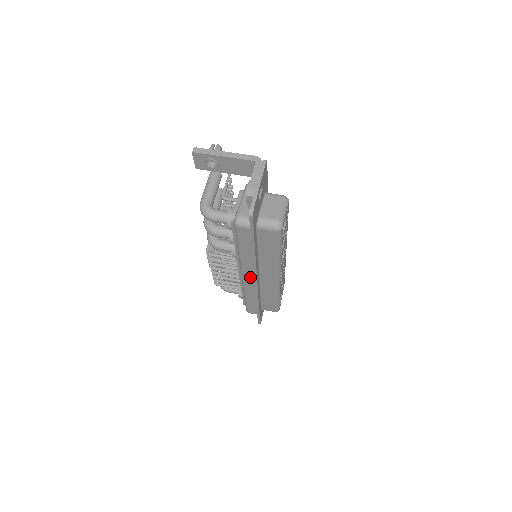
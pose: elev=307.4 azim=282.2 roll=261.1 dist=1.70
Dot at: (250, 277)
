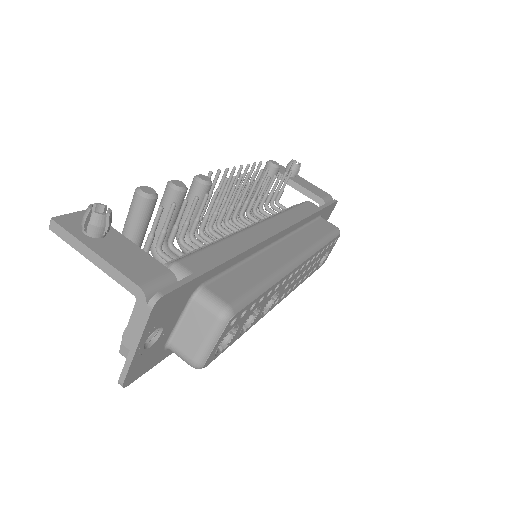
Dot at: occluded
